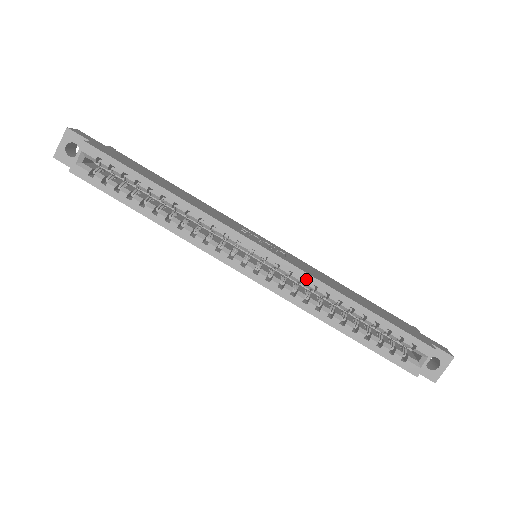
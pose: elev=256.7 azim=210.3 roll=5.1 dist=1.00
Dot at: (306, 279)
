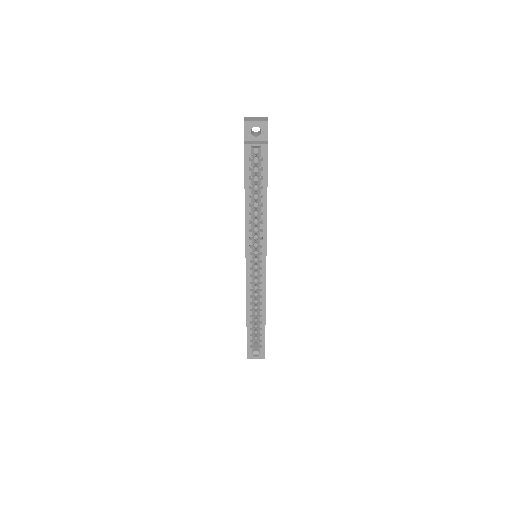
Dot at: (263, 291)
